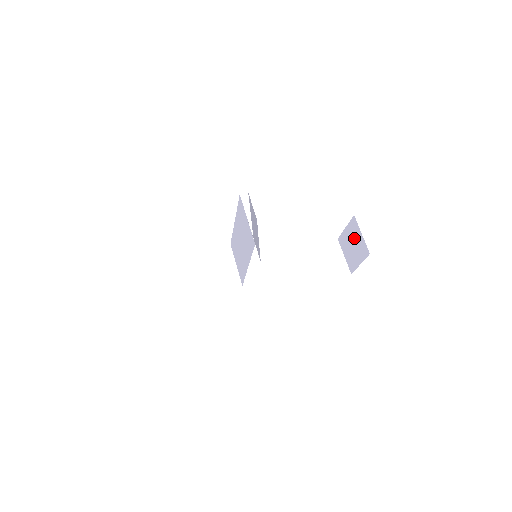
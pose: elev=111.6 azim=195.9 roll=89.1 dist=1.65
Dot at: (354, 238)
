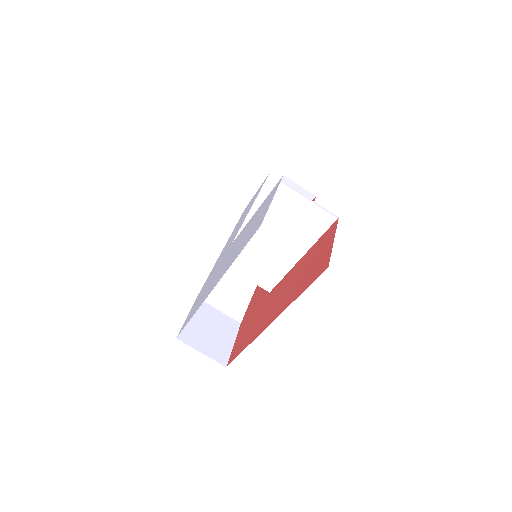
Dot at: occluded
